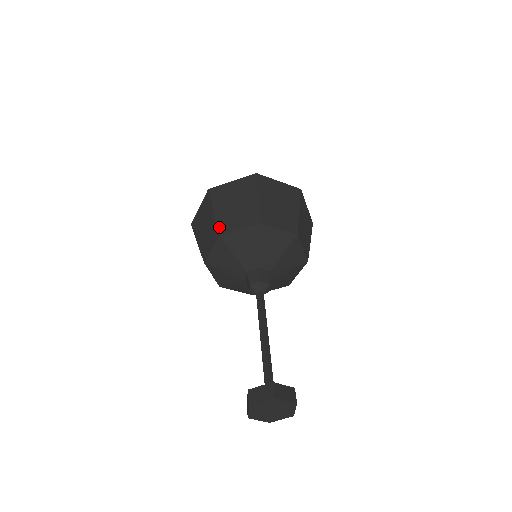
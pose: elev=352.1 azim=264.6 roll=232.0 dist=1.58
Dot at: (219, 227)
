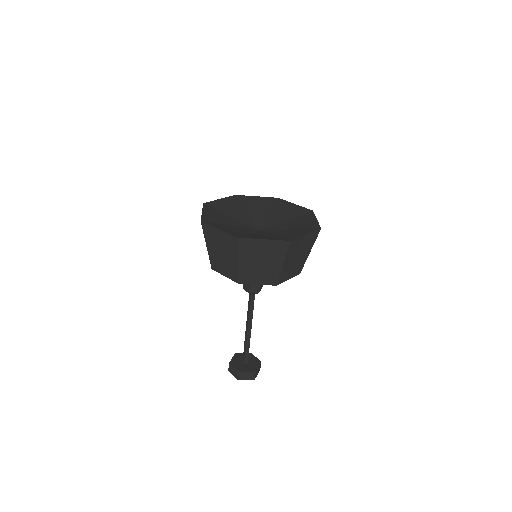
Dot at: (211, 262)
